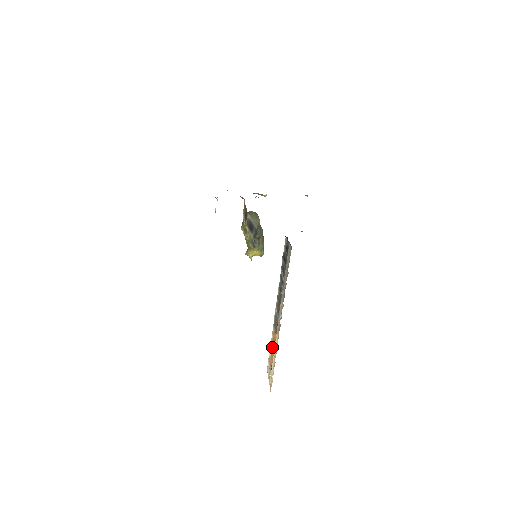
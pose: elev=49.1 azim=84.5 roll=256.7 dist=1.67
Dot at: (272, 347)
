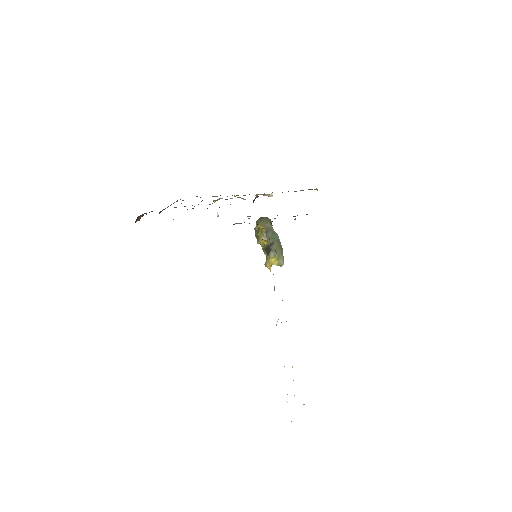
Dot at: occluded
